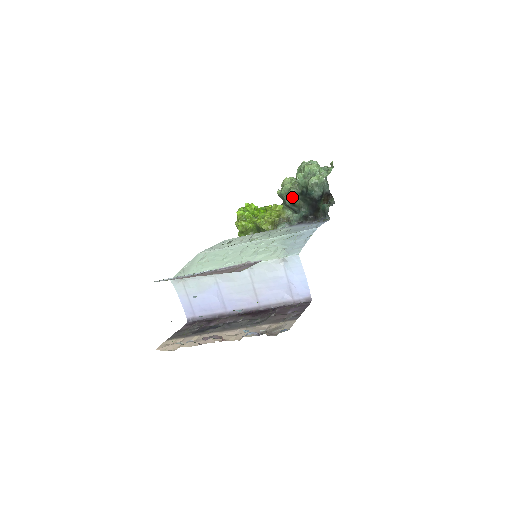
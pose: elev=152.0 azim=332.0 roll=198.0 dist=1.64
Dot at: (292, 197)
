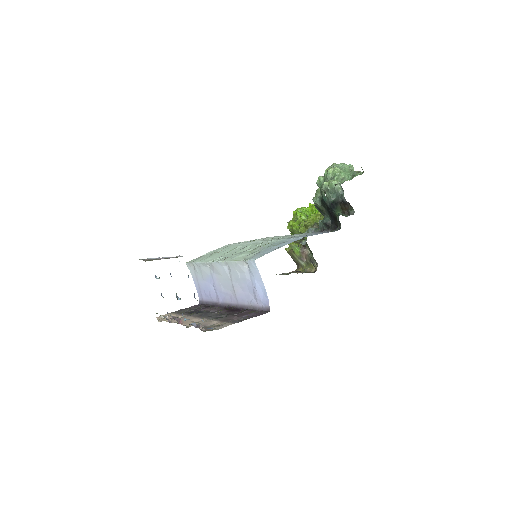
Dot at: (315, 202)
